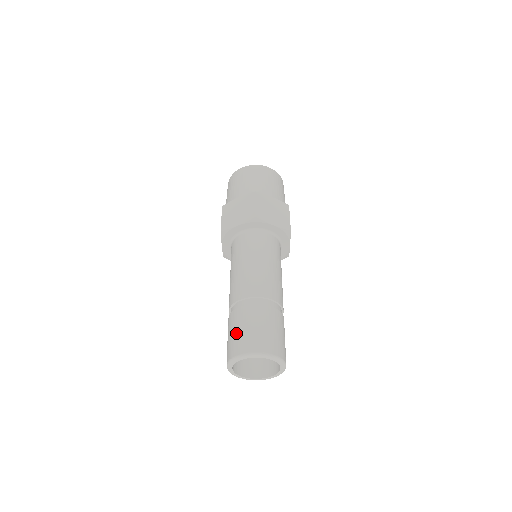
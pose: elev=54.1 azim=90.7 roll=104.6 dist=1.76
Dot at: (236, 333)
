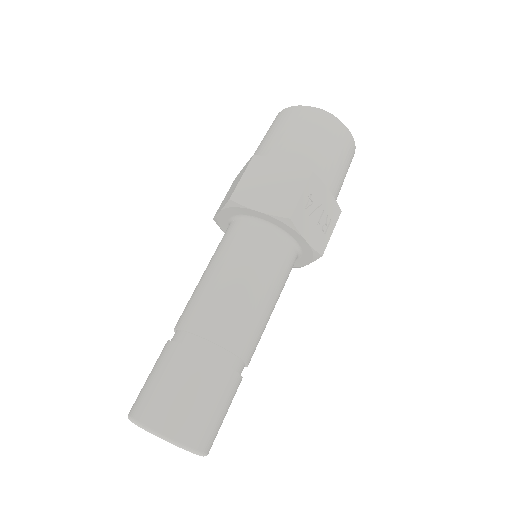
Dot at: occluded
